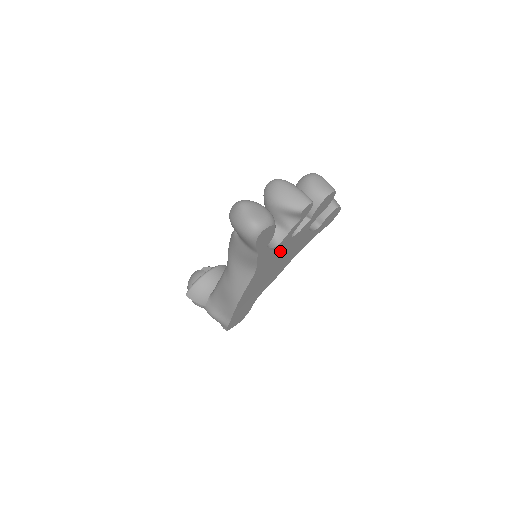
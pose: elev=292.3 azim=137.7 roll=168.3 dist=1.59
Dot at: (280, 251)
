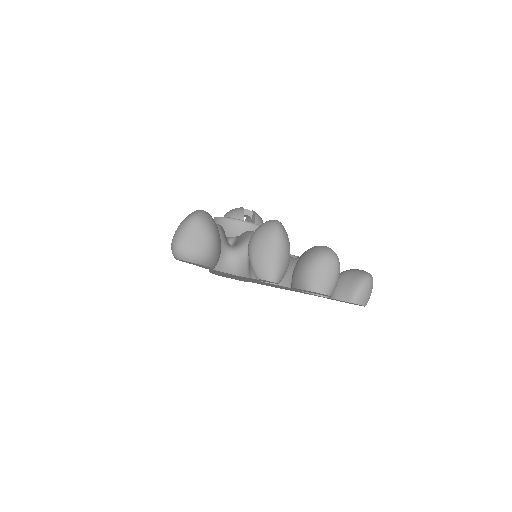
Dot at: occluded
